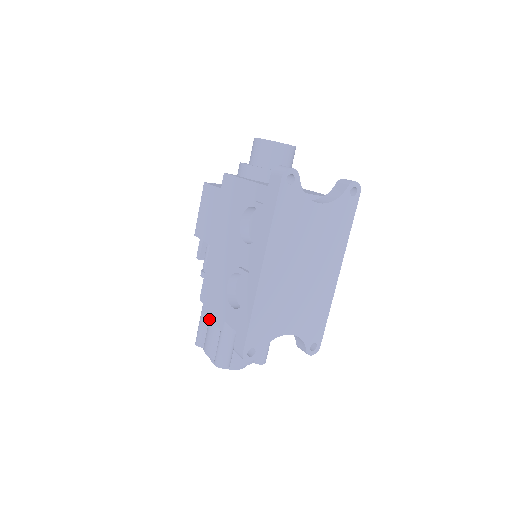
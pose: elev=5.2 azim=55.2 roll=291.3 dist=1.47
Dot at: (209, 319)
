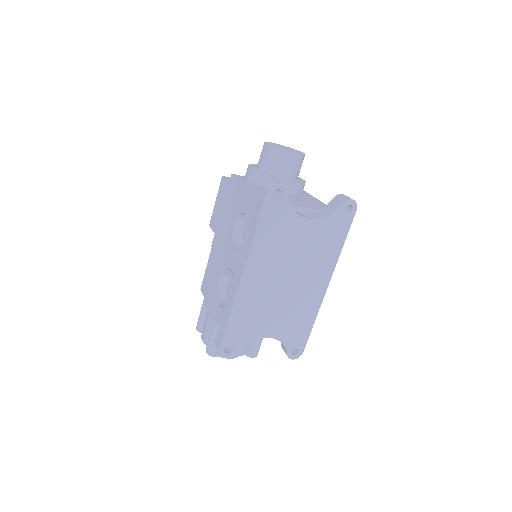
Dot at: (207, 308)
